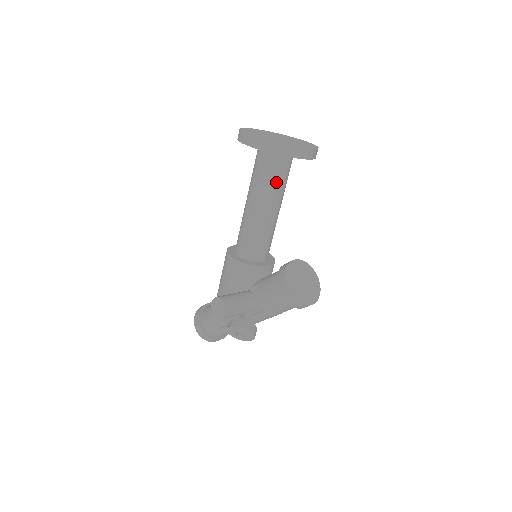
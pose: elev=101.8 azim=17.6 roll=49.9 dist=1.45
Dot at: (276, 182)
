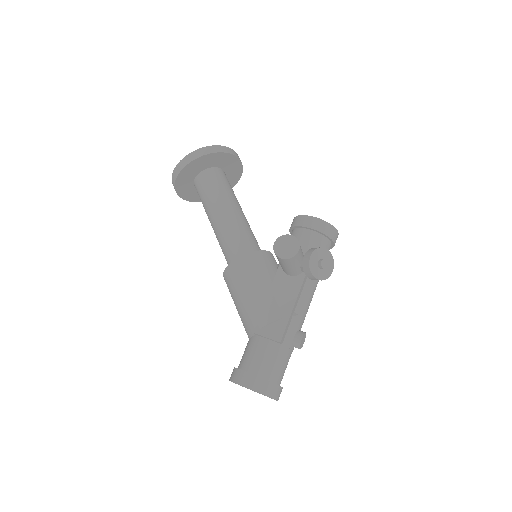
Dot at: (230, 189)
